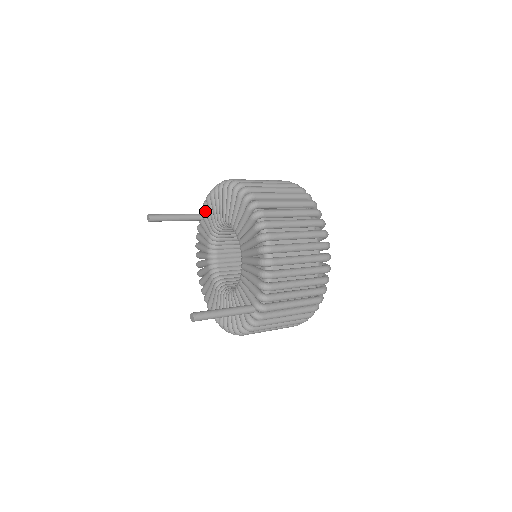
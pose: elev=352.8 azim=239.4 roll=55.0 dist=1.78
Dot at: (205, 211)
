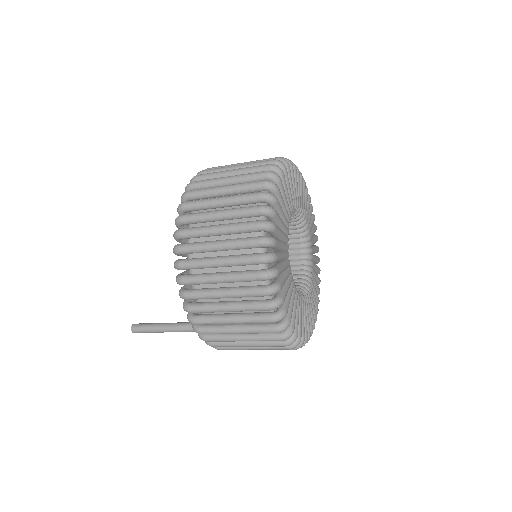
Dot at: occluded
